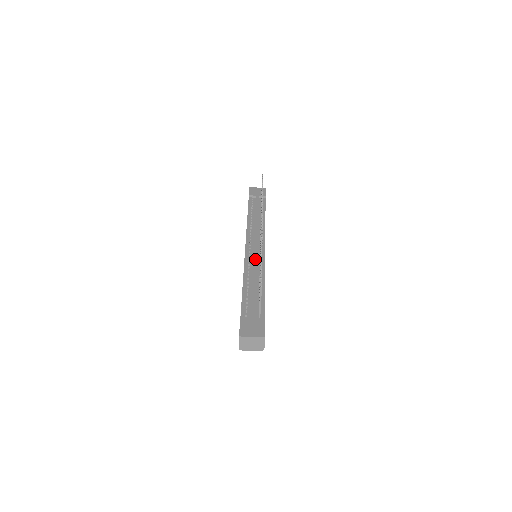
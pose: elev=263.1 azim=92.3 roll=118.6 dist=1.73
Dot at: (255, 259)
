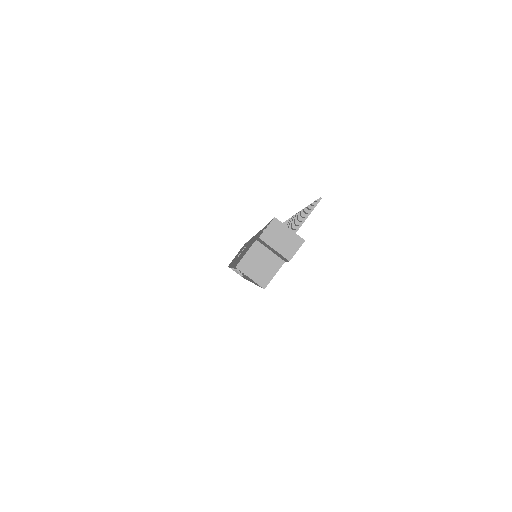
Dot at: occluded
